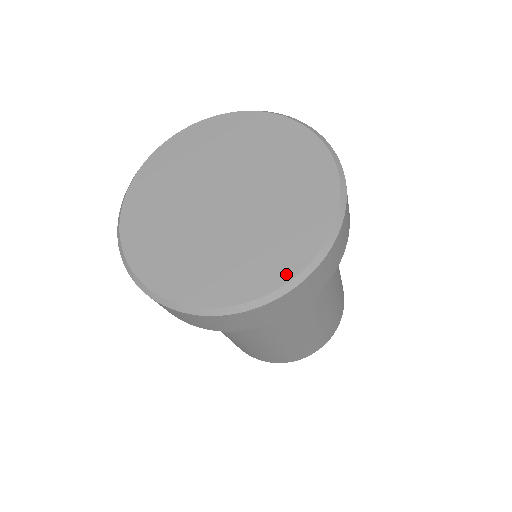
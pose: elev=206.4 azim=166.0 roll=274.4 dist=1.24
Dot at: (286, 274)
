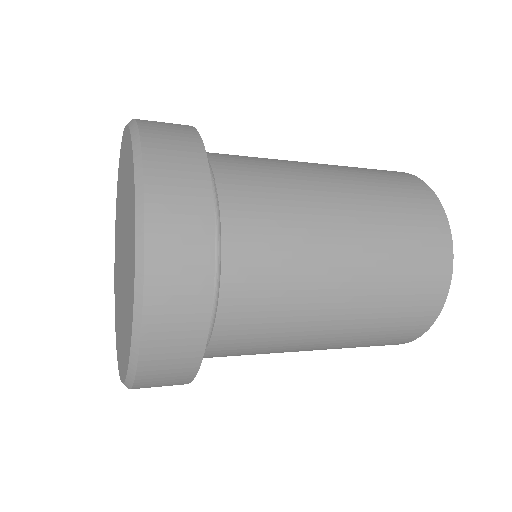
Dot at: (119, 368)
